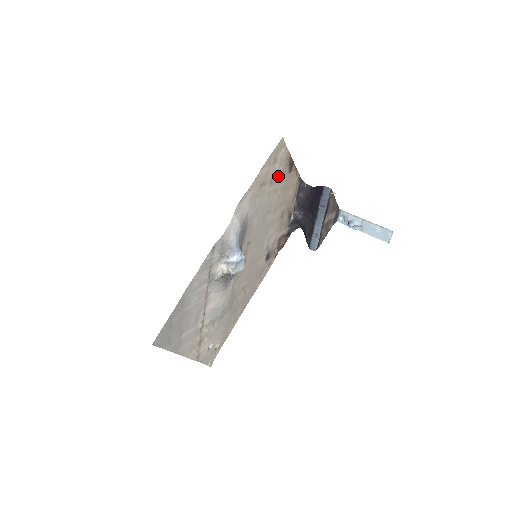
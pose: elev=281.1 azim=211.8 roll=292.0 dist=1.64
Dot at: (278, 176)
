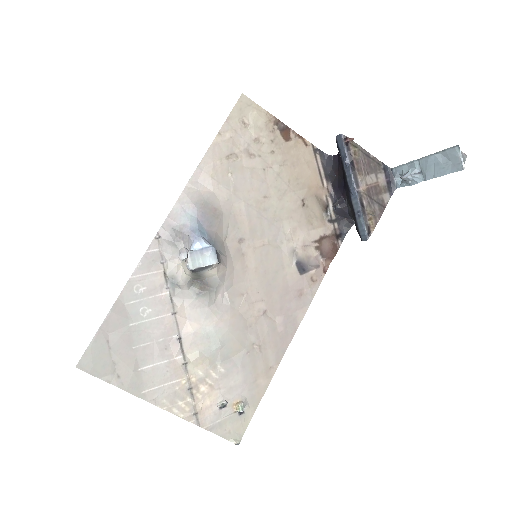
Dot at: (262, 146)
